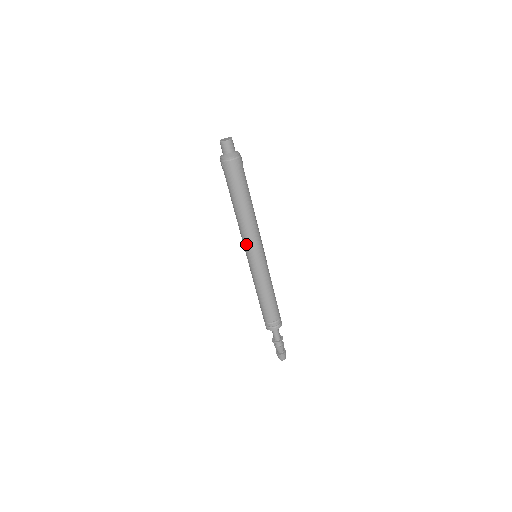
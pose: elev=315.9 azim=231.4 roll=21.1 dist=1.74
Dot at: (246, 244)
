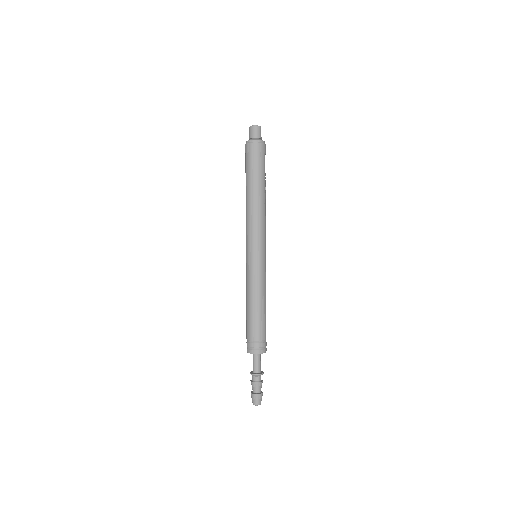
Dot at: (246, 236)
